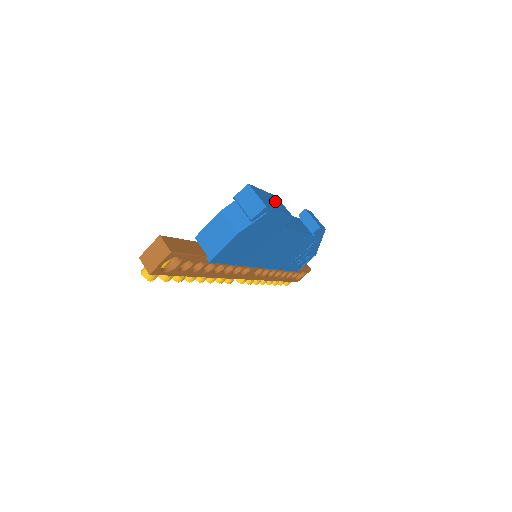
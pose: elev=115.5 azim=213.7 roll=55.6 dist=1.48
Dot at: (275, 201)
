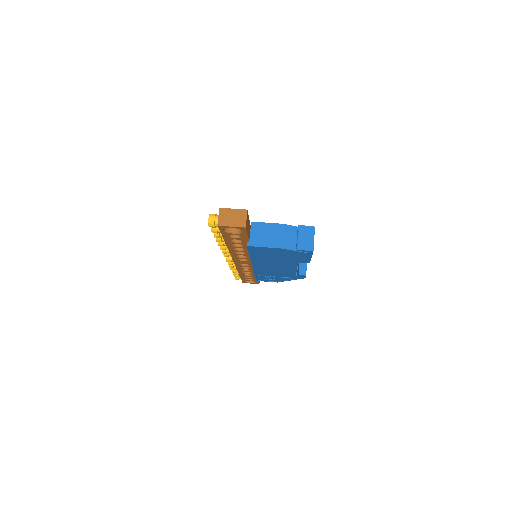
Dot at: occluded
